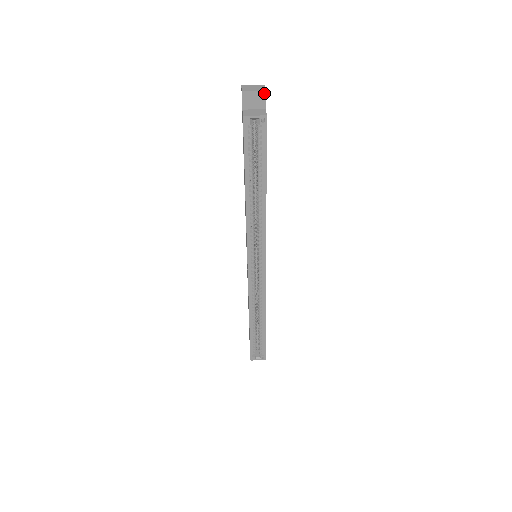
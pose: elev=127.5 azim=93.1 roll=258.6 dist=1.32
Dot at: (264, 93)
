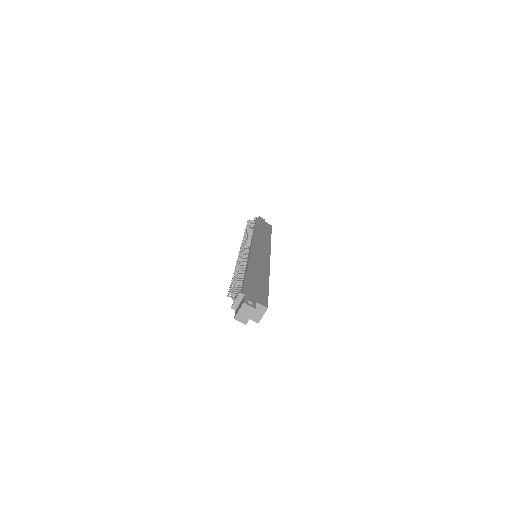
Dot at: (255, 309)
